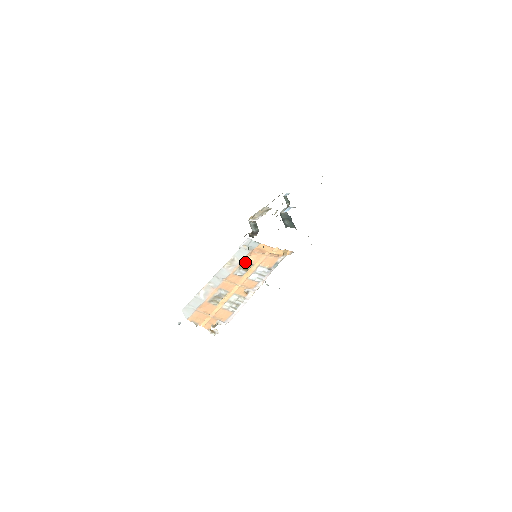
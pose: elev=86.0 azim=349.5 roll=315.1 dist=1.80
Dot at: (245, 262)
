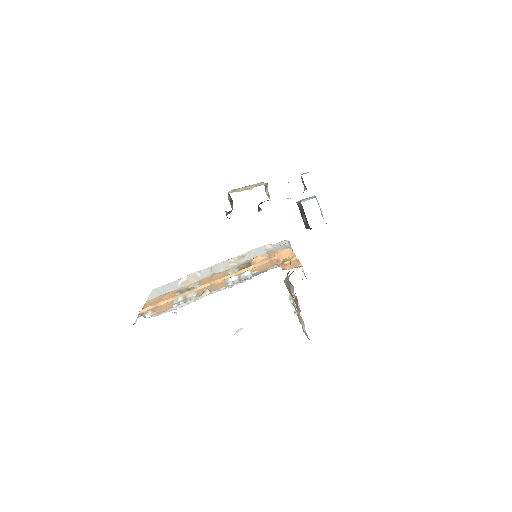
Dot at: (249, 262)
